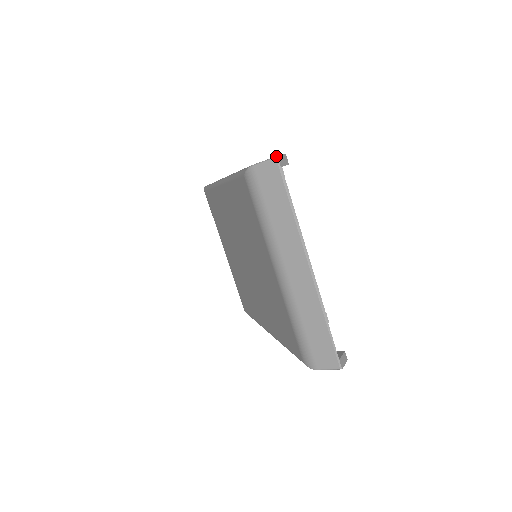
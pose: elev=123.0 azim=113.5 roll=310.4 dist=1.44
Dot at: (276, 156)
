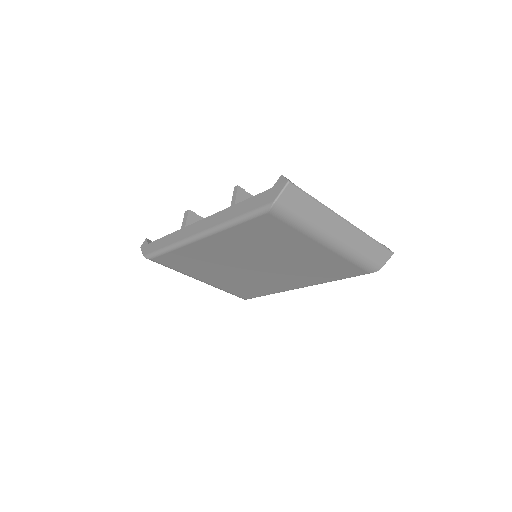
Dot at: (288, 181)
